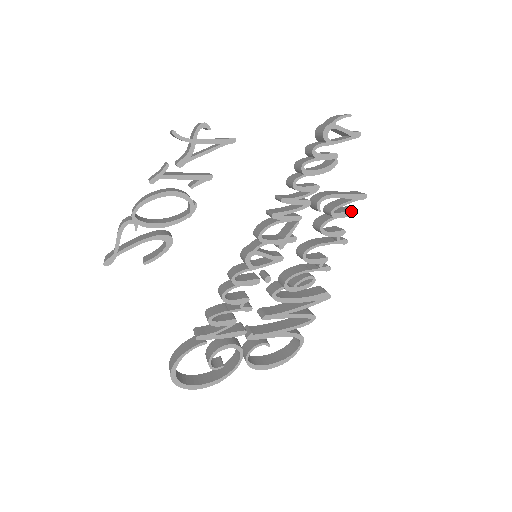
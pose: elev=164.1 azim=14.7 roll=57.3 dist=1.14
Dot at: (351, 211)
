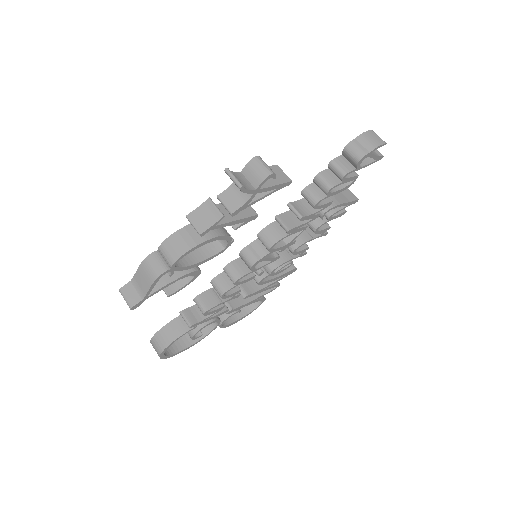
Dot at: (342, 213)
